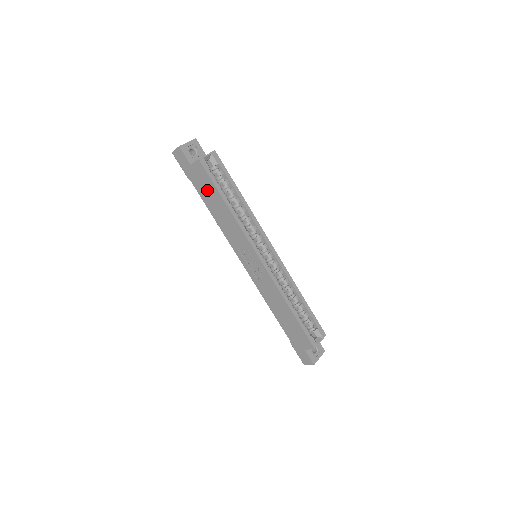
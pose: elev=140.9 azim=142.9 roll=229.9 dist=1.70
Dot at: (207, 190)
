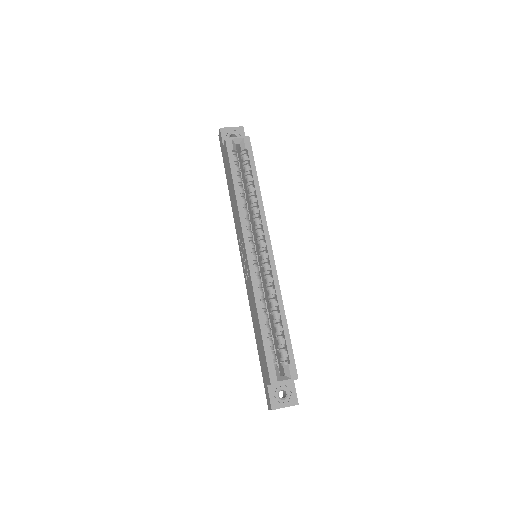
Dot at: (228, 173)
